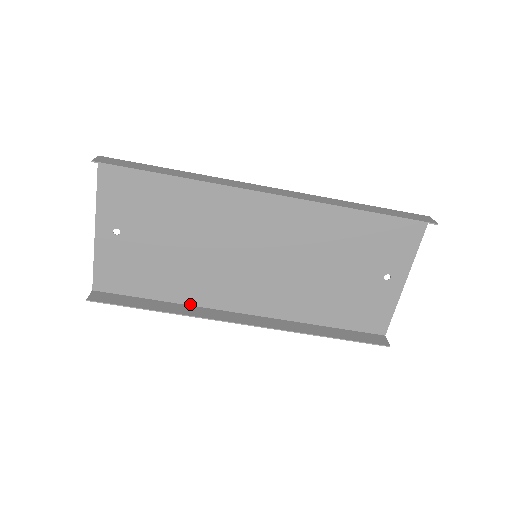
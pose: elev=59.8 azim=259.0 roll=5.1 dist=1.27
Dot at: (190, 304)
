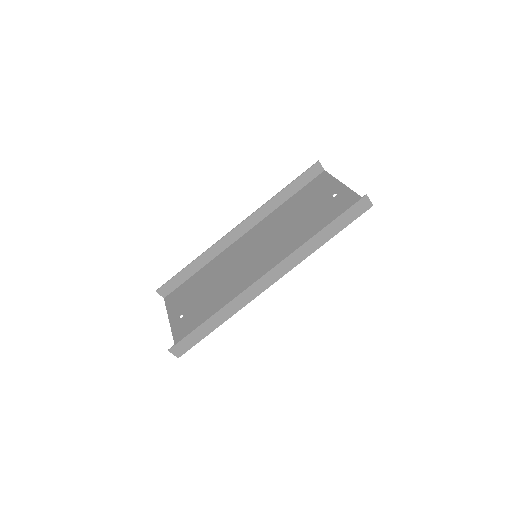
Dot at: (238, 309)
